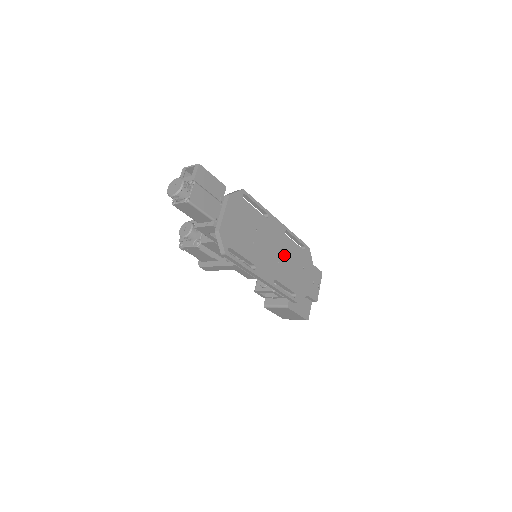
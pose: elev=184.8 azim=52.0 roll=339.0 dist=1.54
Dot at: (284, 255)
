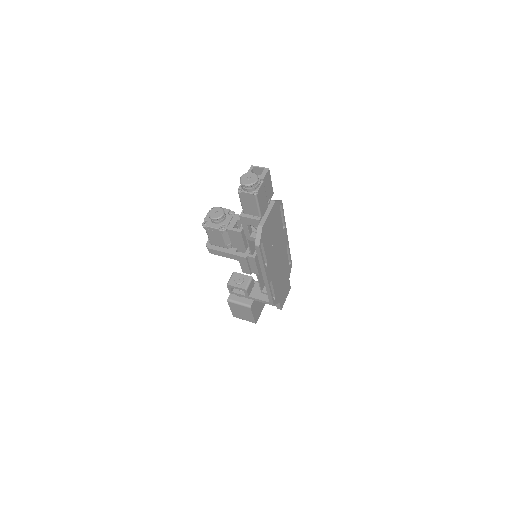
Dot at: (281, 263)
